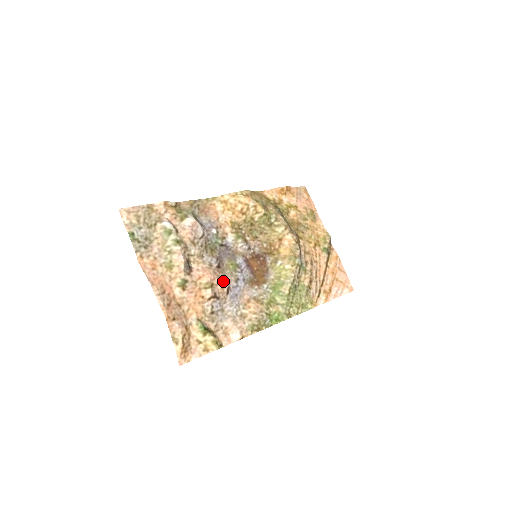
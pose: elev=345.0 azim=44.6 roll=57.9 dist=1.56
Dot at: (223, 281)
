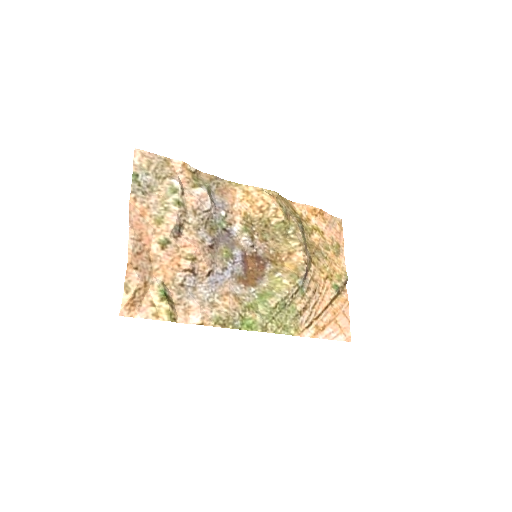
Dot at: (208, 261)
